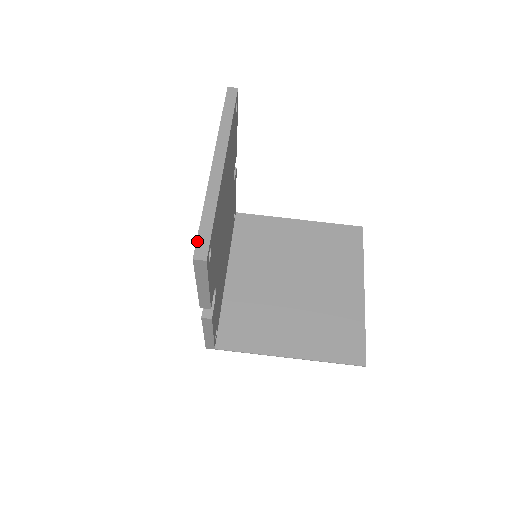
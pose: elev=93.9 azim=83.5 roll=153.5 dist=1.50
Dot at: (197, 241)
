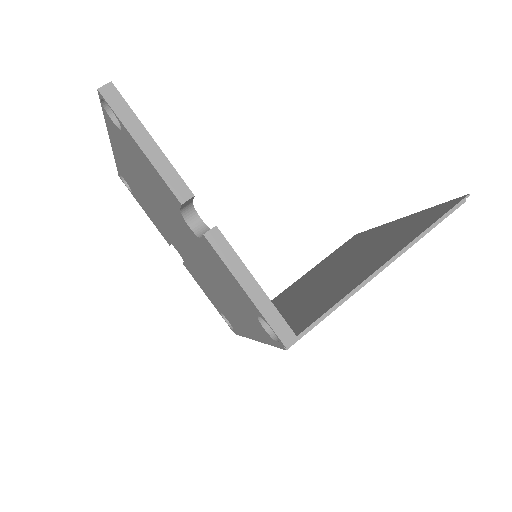
Dot at: (100, 100)
